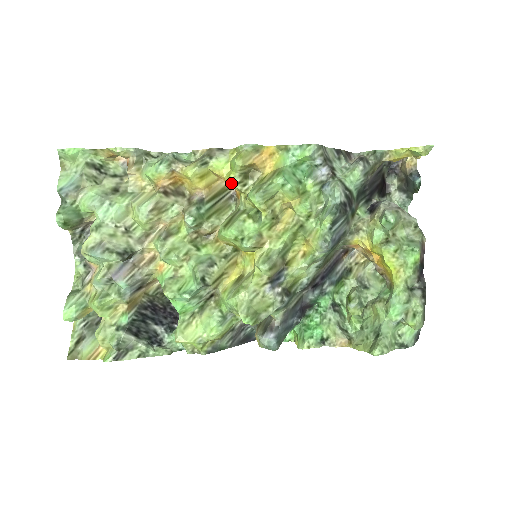
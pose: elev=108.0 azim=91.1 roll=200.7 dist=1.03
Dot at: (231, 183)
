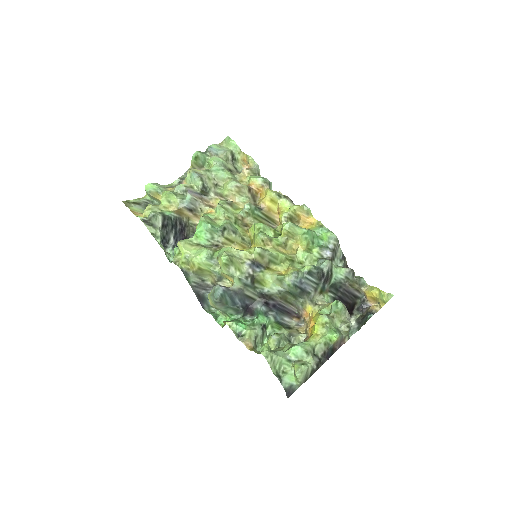
Dot at: (282, 214)
